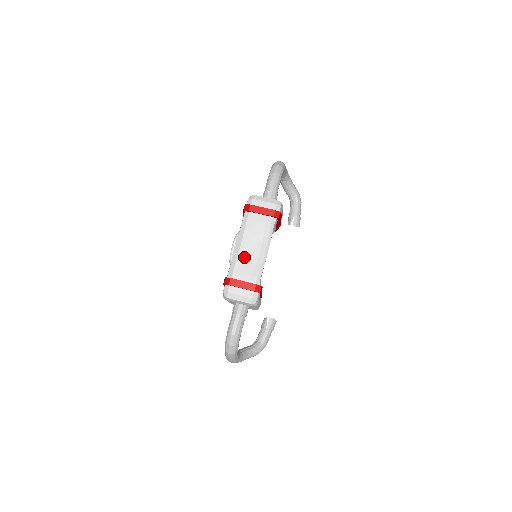
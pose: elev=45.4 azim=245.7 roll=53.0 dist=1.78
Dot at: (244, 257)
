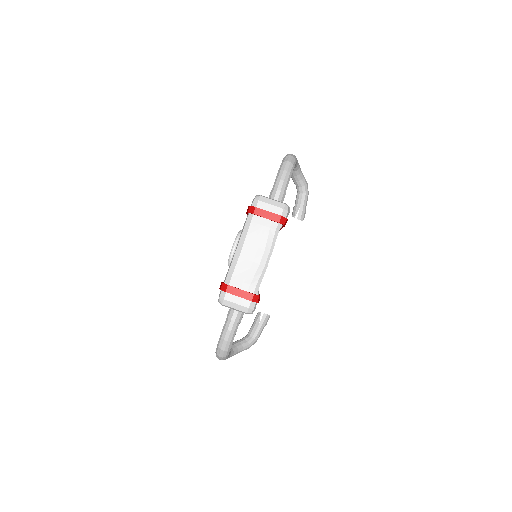
Dot at: (244, 263)
